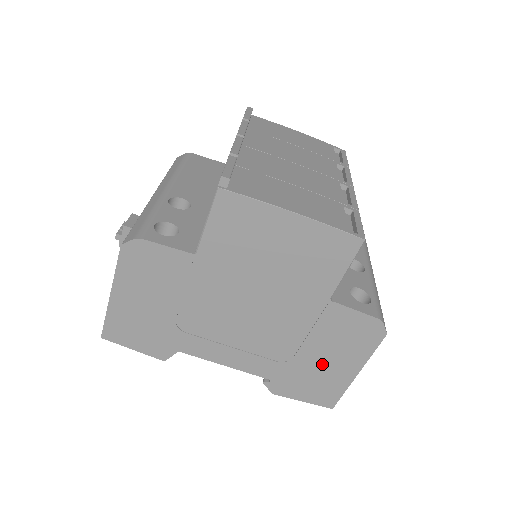
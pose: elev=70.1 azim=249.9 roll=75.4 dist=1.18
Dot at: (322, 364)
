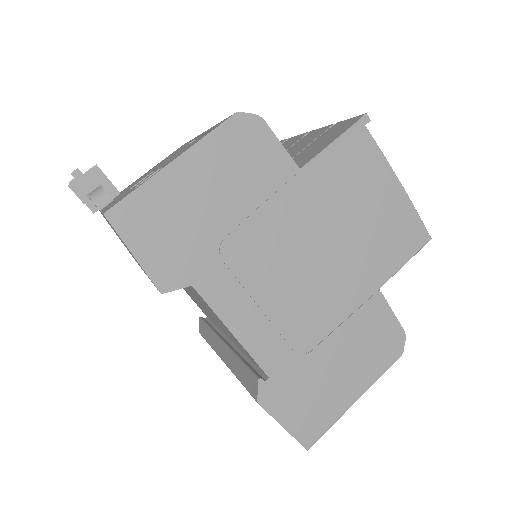
Dot at: (332, 372)
